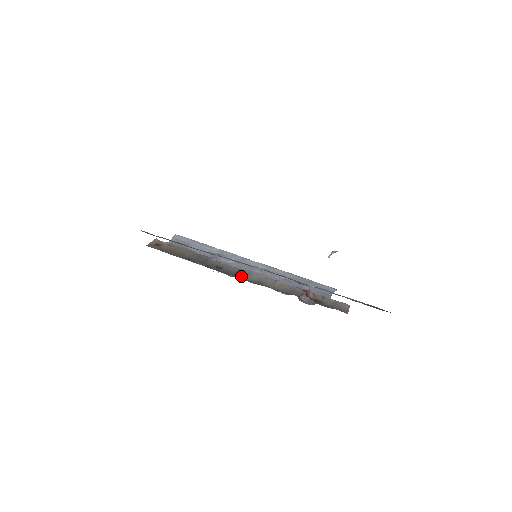
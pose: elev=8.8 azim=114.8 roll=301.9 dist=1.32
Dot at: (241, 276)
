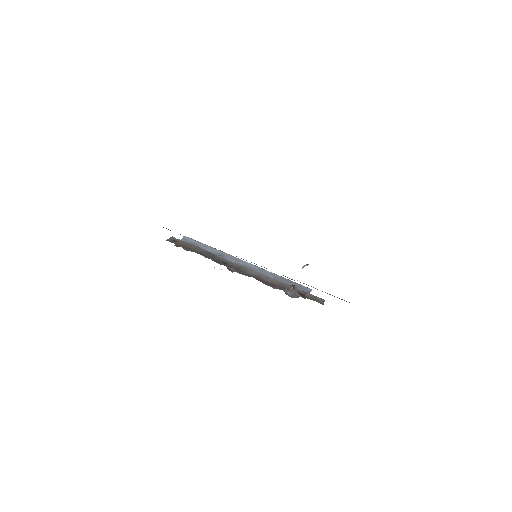
Dot at: (243, 271)
